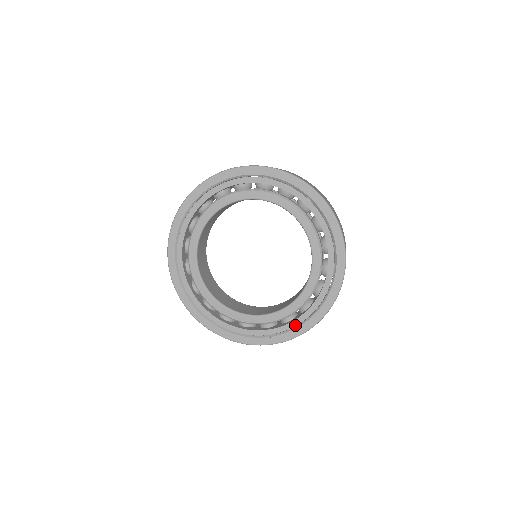
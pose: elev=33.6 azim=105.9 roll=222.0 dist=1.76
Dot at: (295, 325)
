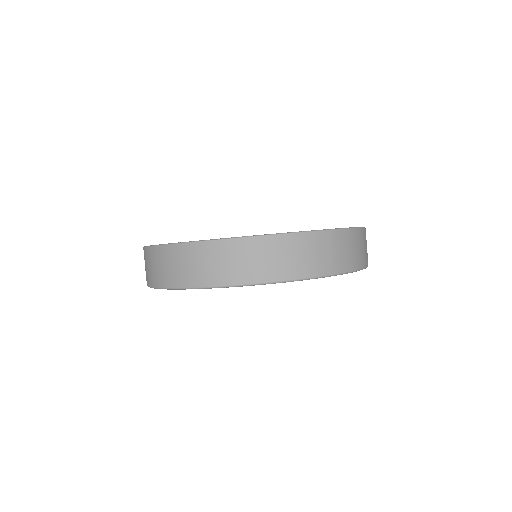
Dot at: occluded
